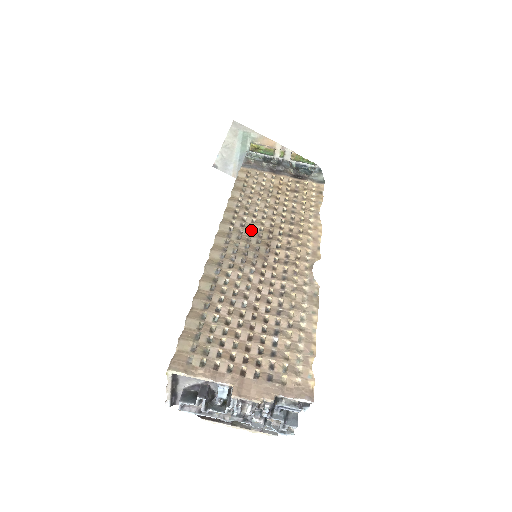
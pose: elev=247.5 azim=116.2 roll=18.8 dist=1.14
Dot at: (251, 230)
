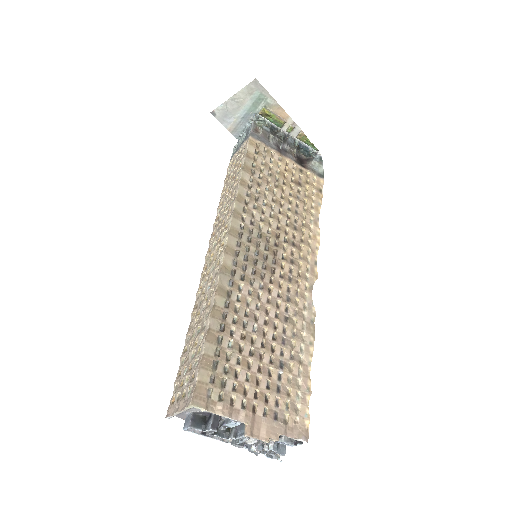
Dot at: (260, 231)
